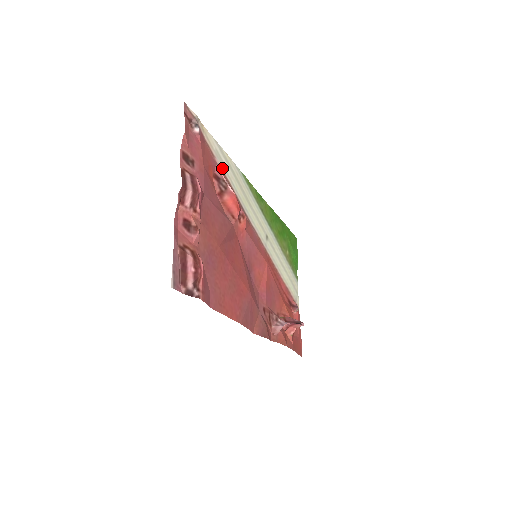
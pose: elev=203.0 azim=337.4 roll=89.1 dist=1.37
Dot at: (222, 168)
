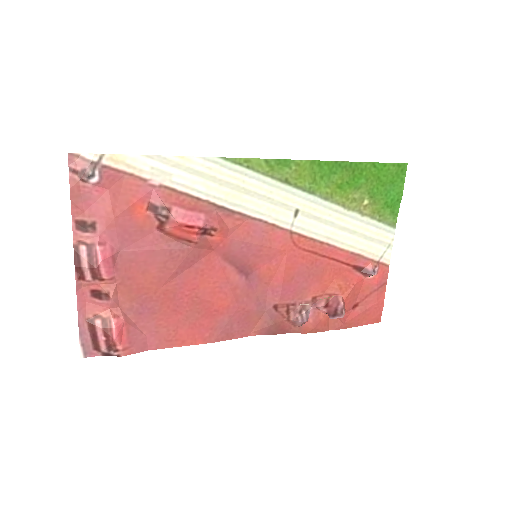
Dot at: (169, 184)
